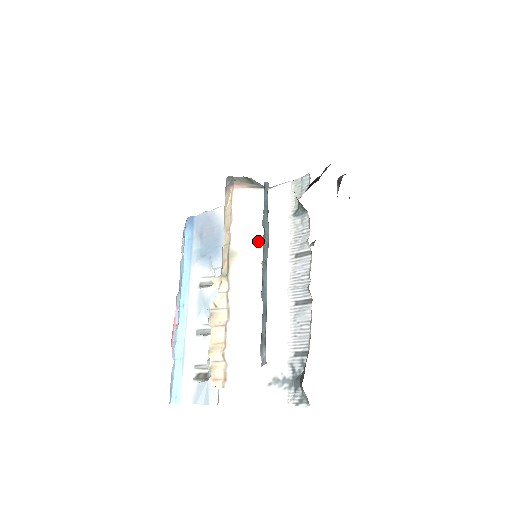
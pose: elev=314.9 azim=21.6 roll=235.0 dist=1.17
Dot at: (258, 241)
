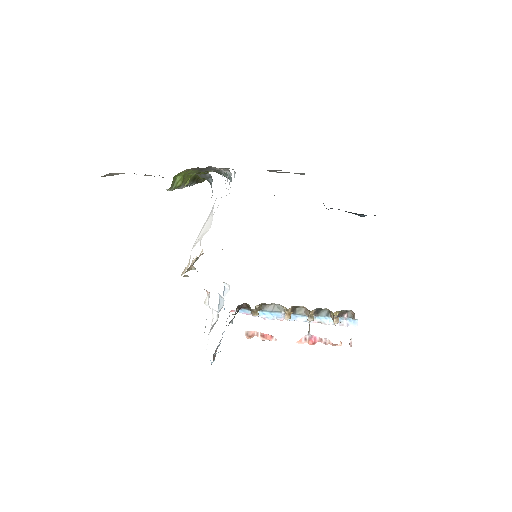
Dot at: occluded
